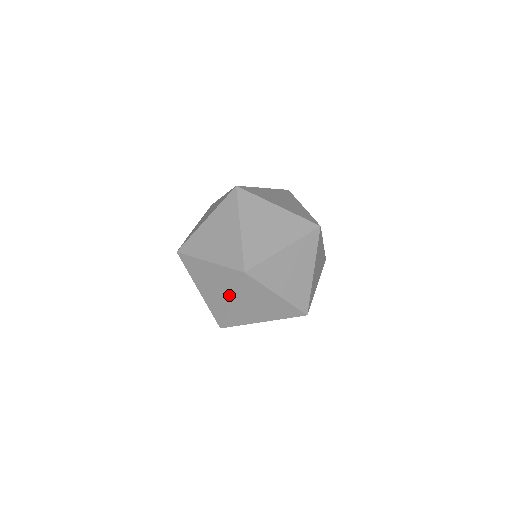
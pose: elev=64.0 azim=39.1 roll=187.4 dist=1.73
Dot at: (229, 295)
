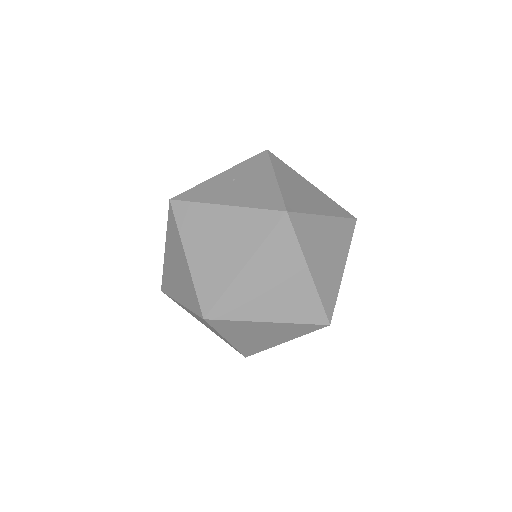
Dot at: occluded
